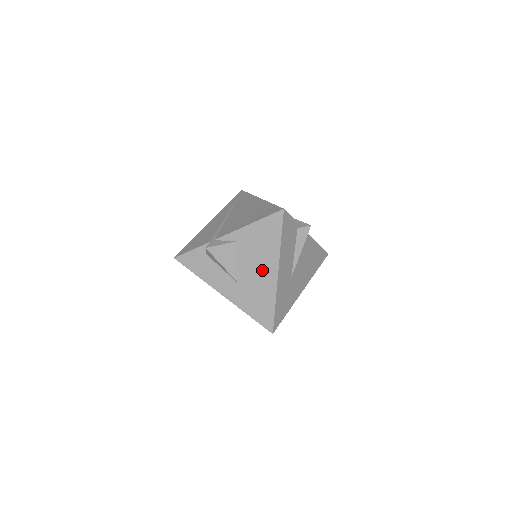
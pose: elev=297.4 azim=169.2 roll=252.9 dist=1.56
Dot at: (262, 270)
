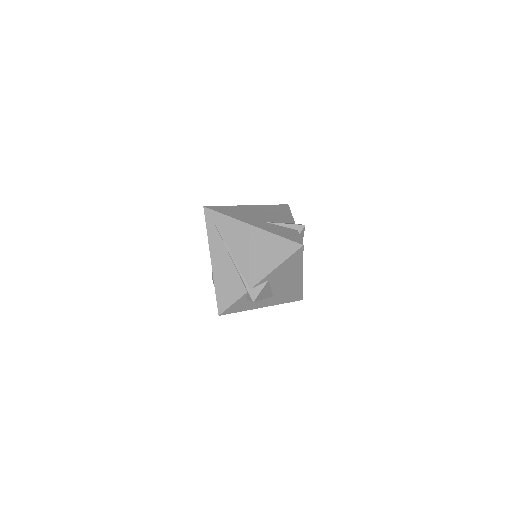
Dot at: (291, 281)
